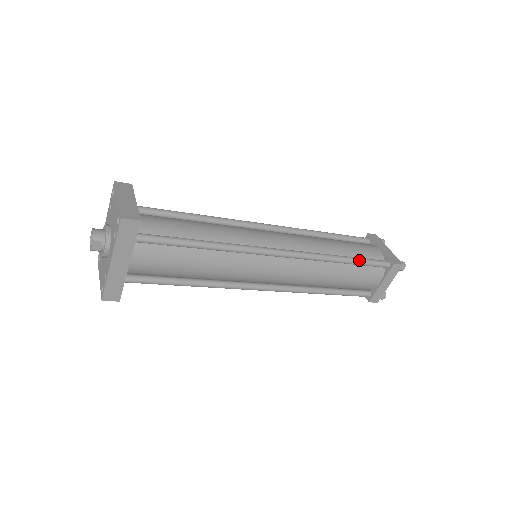
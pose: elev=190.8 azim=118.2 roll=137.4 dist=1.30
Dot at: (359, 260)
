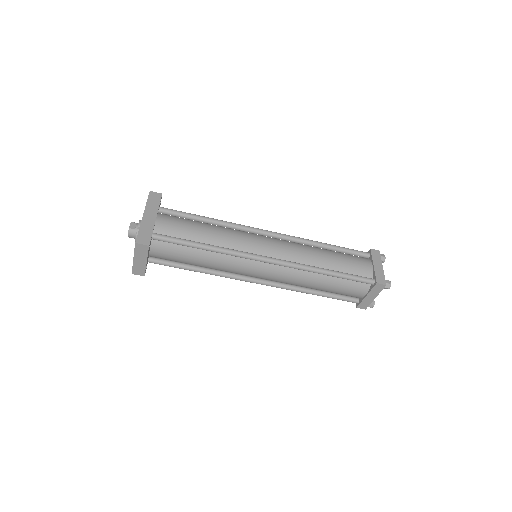
Dot at: (338, 246)
